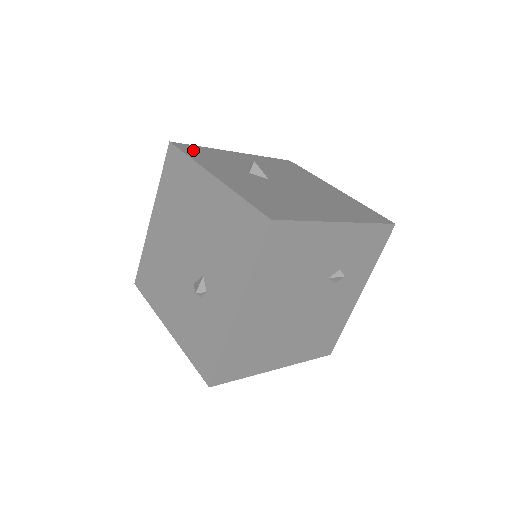
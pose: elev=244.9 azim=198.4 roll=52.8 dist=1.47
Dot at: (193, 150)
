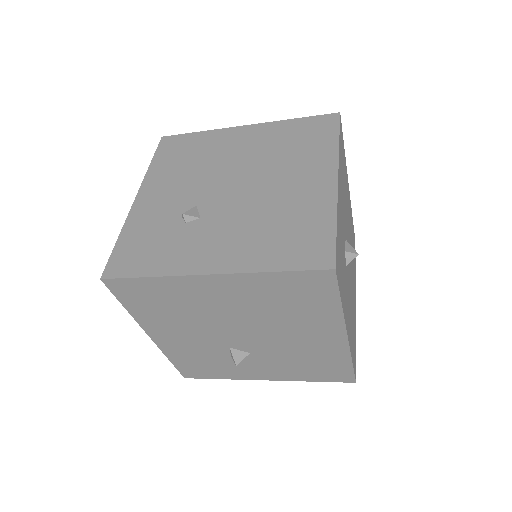
Dot at: occluded
